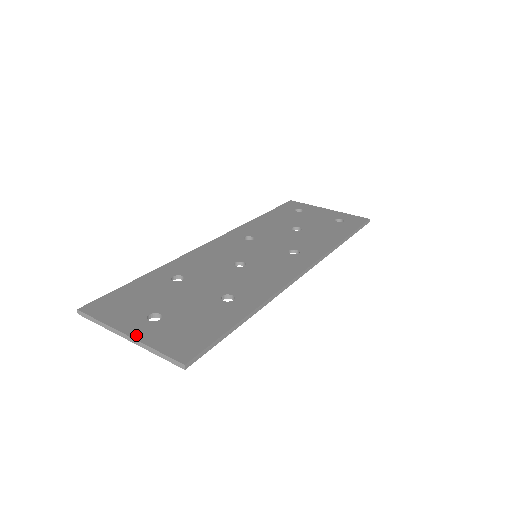
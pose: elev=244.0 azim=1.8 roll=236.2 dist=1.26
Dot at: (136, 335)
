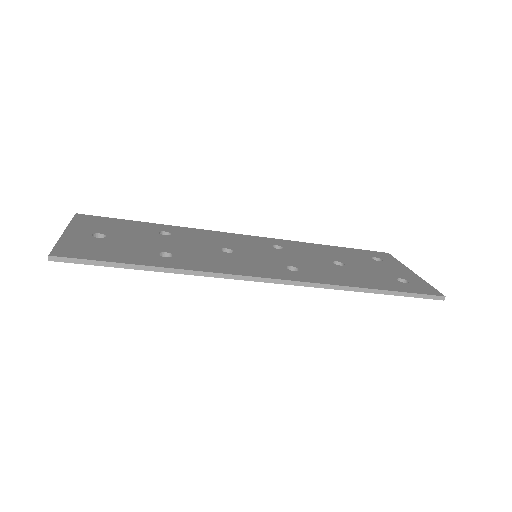
Dot at: (67, 234)
